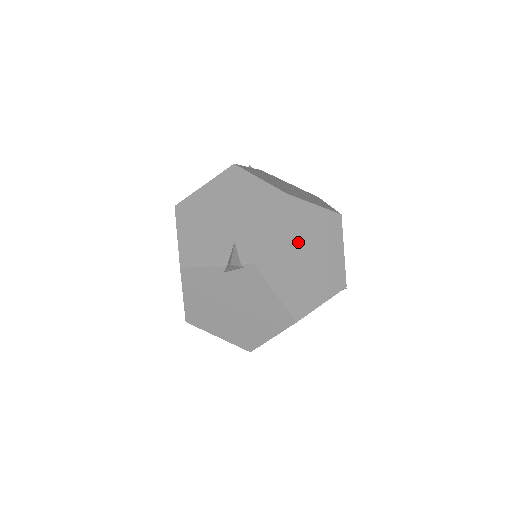
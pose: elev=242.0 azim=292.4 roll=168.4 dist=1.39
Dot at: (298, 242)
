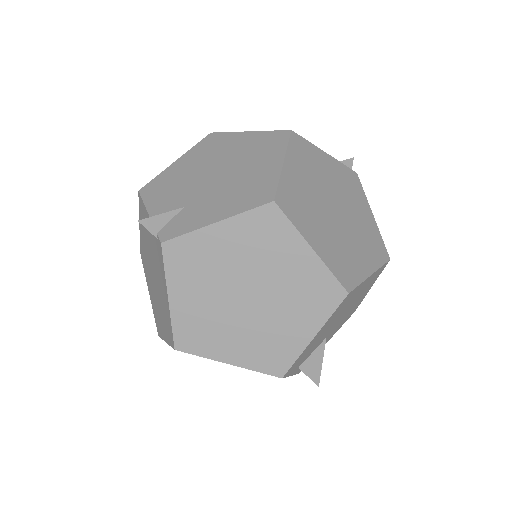
Dot at: (247, 270)
